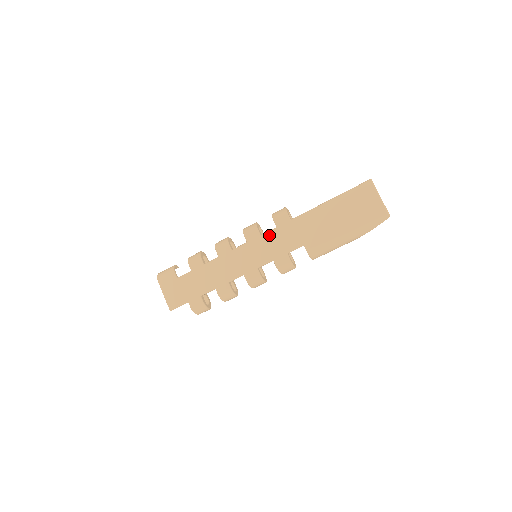
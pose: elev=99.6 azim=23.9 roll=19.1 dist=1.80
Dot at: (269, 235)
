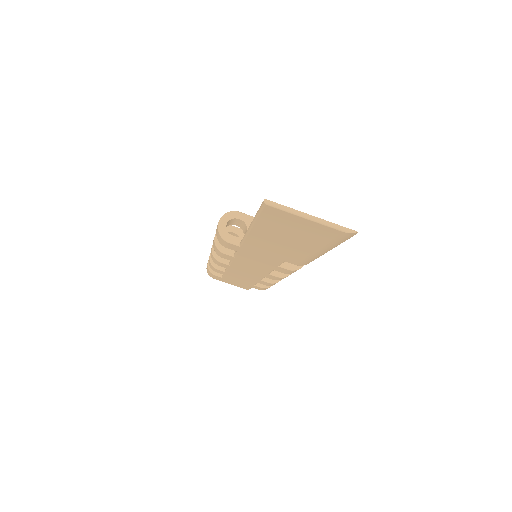
Dot at: (240, 257)
